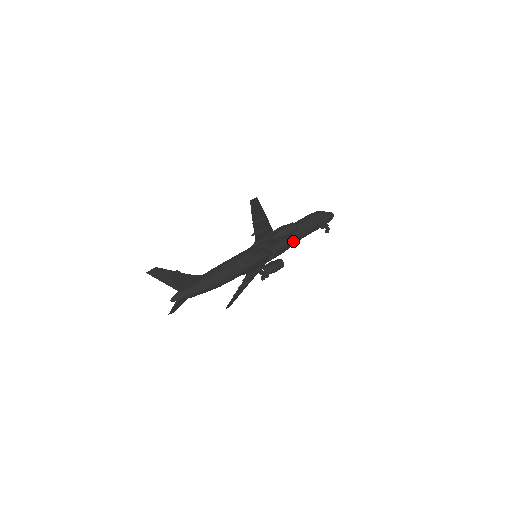
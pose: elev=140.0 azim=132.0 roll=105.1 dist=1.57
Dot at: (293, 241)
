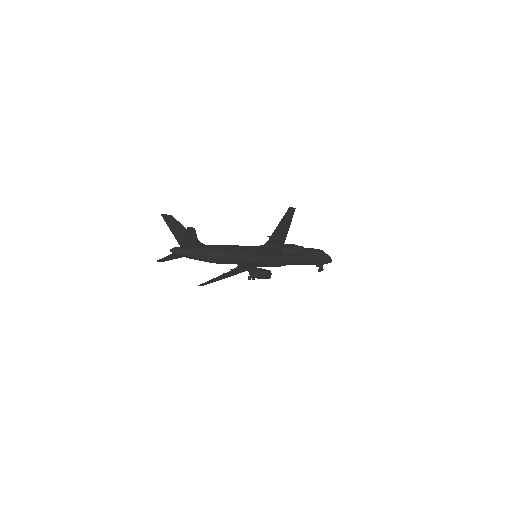
Dot at: (291, 262)
